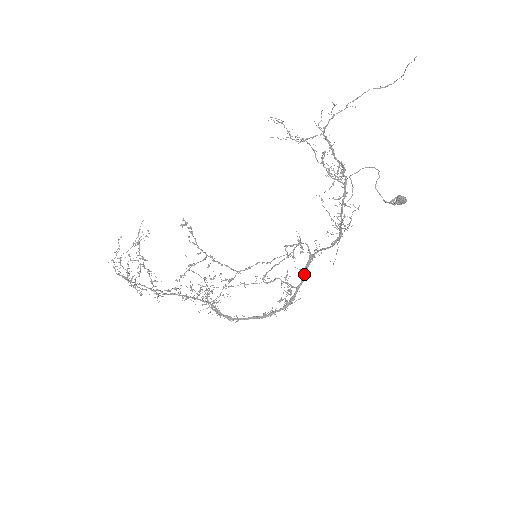
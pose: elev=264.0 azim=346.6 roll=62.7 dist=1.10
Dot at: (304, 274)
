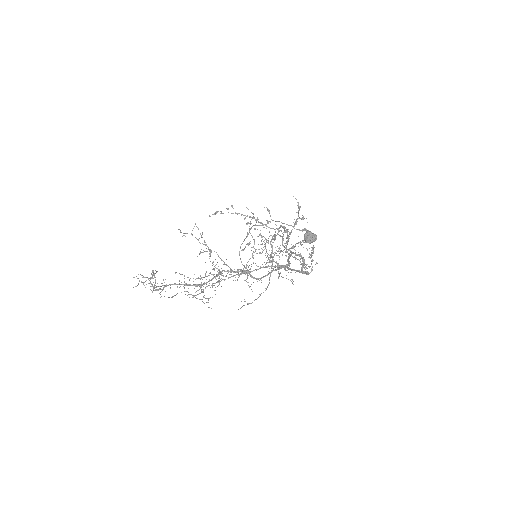
Dot at: (301, 258)
